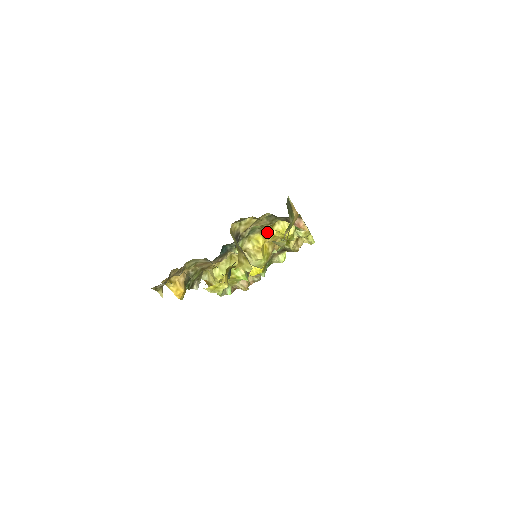
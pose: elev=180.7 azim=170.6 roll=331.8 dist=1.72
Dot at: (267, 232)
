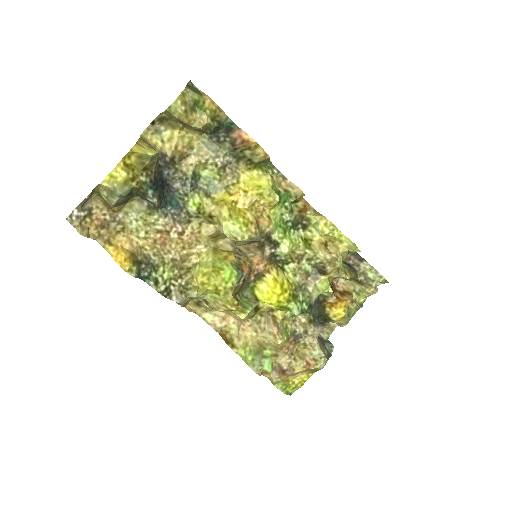
Dot at: (233, 188)
